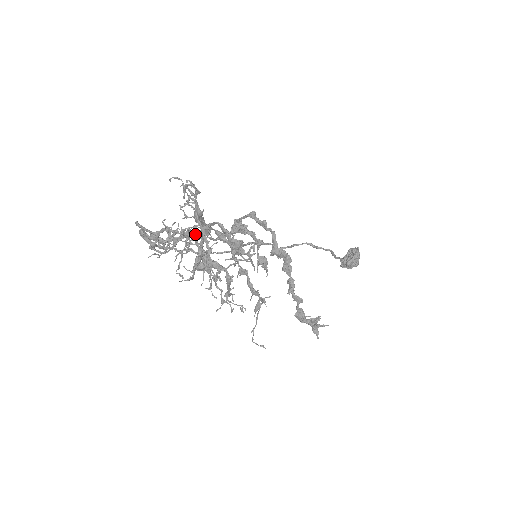
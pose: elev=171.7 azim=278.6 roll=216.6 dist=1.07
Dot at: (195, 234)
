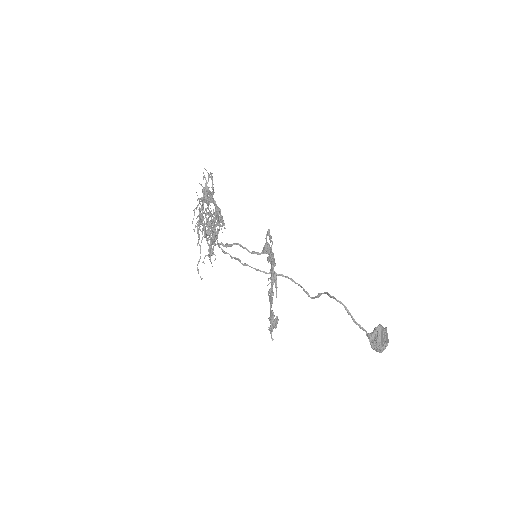
Dot at: (216, 216)
